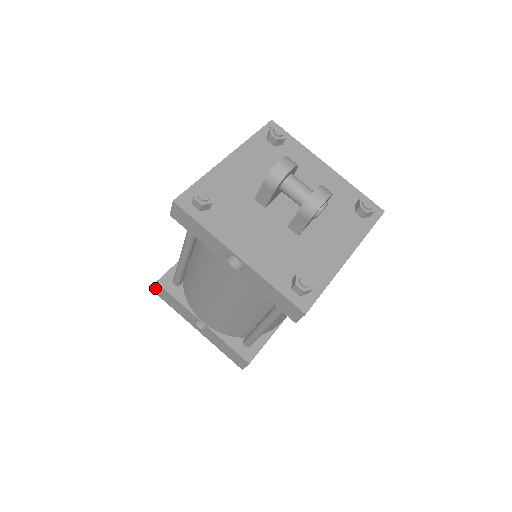
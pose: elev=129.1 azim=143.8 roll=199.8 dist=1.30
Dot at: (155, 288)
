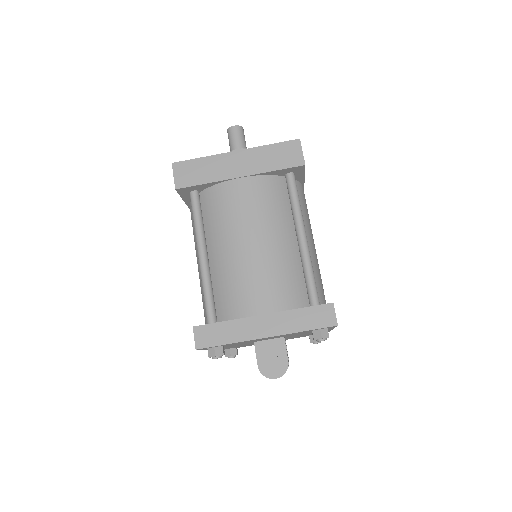
Dot at: (173, 174)
